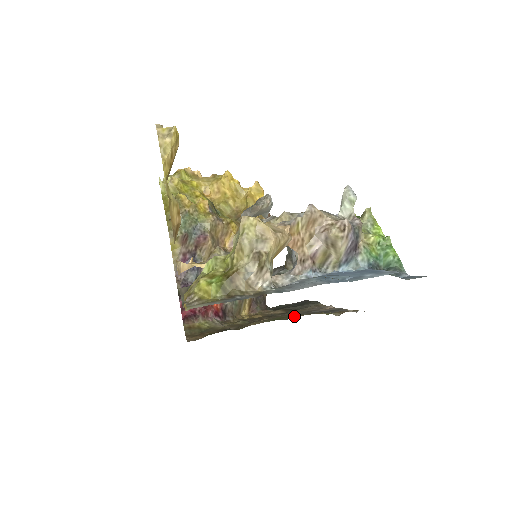
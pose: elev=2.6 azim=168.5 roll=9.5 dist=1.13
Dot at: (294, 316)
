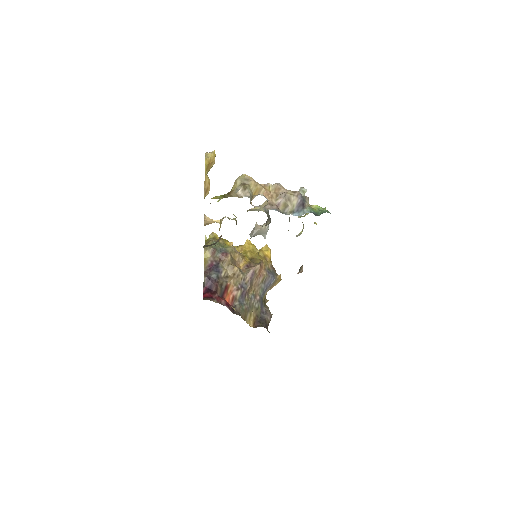
Dot at: occluded
